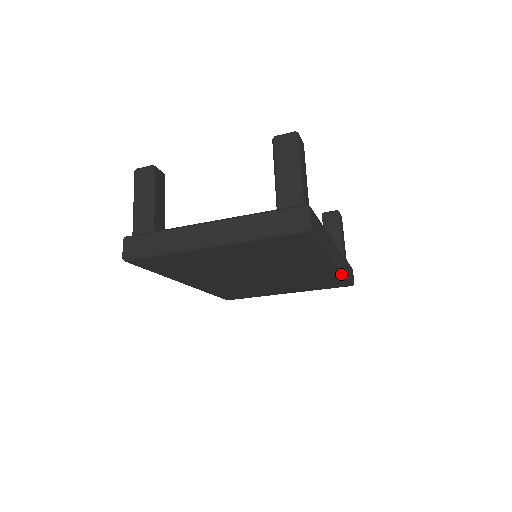
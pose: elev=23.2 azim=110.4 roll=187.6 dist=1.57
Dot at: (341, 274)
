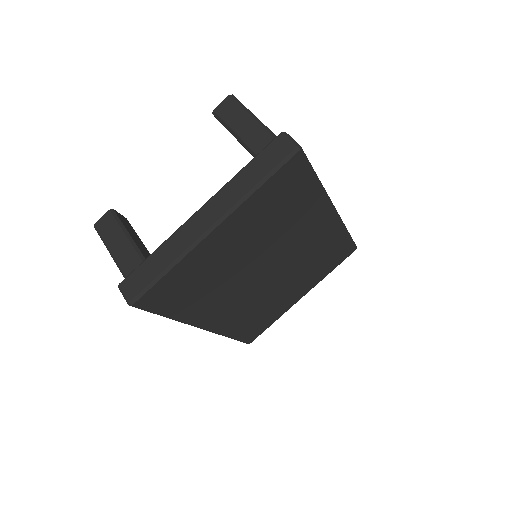
Dot at: (342, 229)
